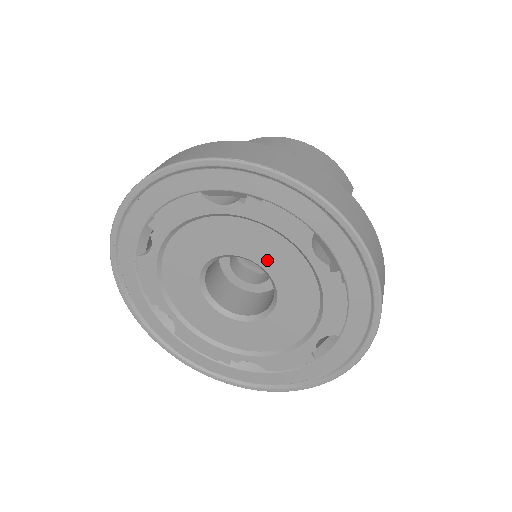
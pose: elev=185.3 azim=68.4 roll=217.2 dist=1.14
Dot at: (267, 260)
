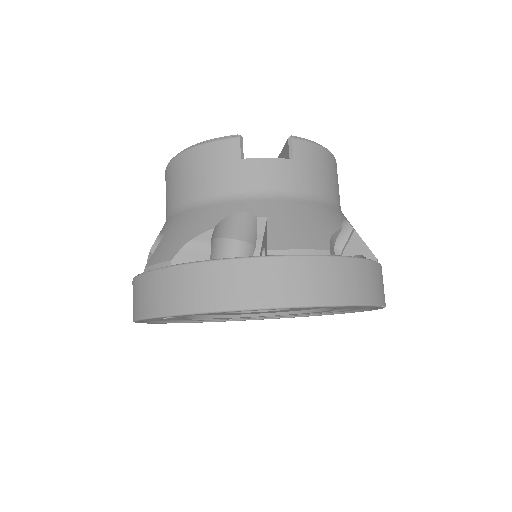
Dot at: occluded
